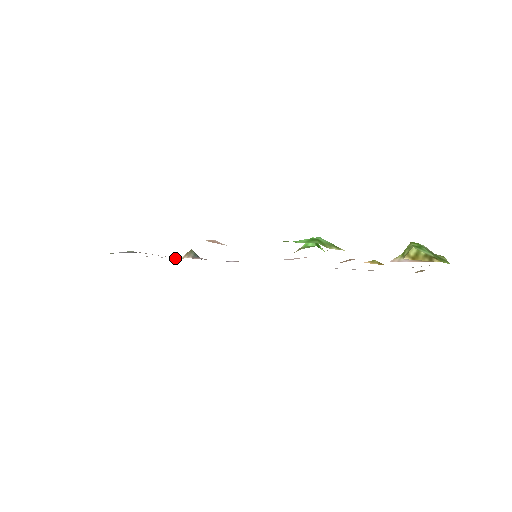
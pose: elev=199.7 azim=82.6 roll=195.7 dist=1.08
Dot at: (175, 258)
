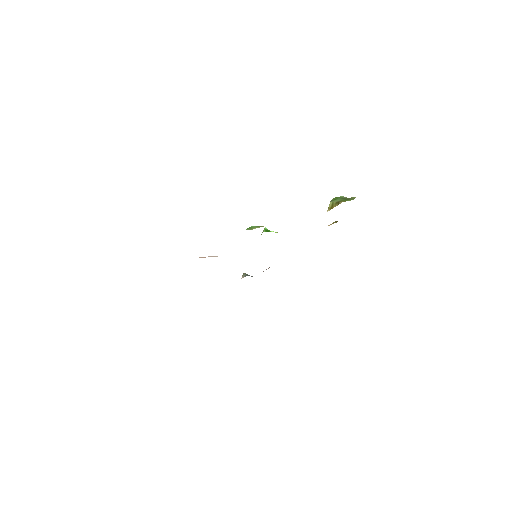
Dot at: occluded
